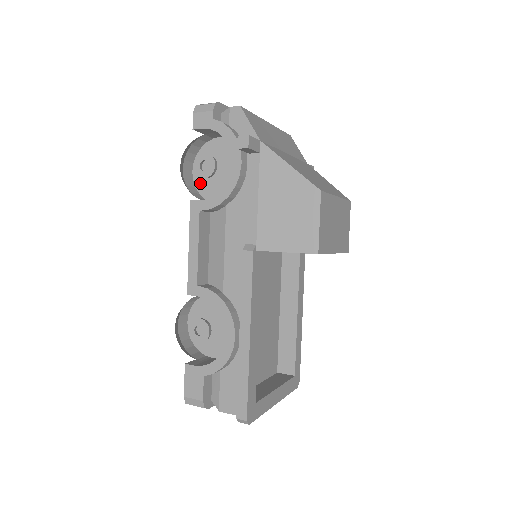
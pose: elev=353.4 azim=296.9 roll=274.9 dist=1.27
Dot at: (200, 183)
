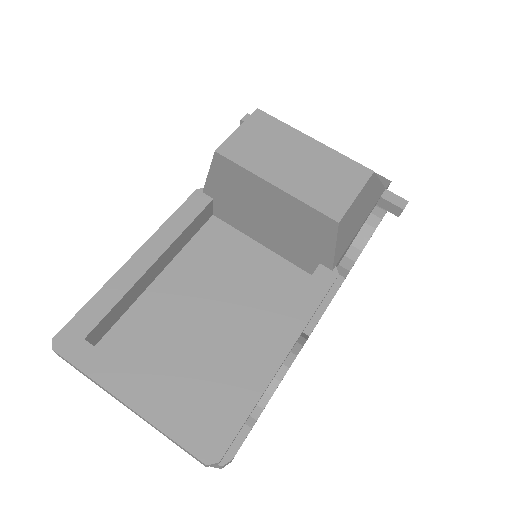
Dot at: occluded
